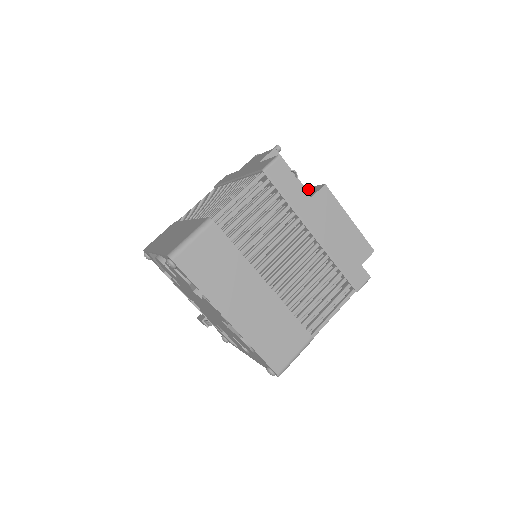
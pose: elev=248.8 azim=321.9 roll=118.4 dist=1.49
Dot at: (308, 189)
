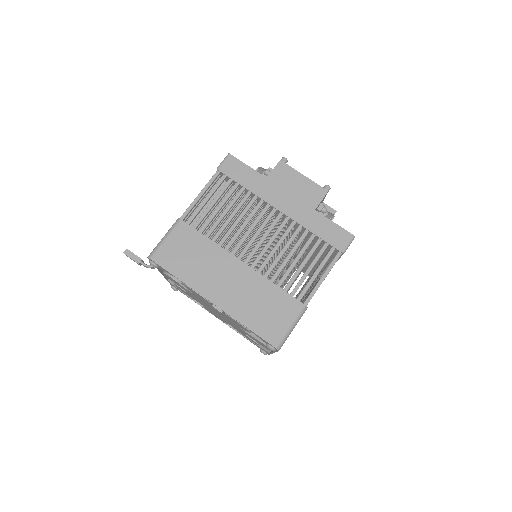
Dot at: occluded
